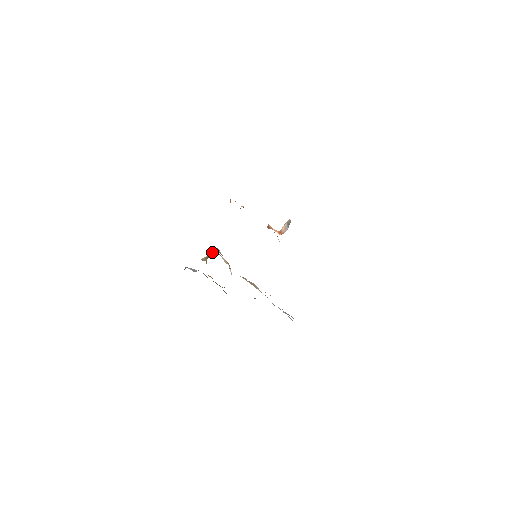
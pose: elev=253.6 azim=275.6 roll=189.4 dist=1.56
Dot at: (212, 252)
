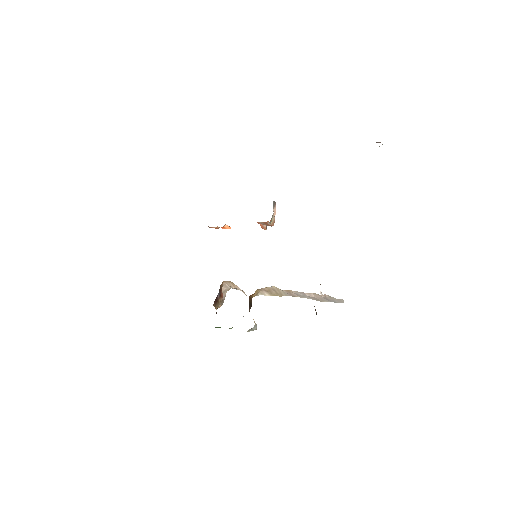
Dot at: (222, 290)
